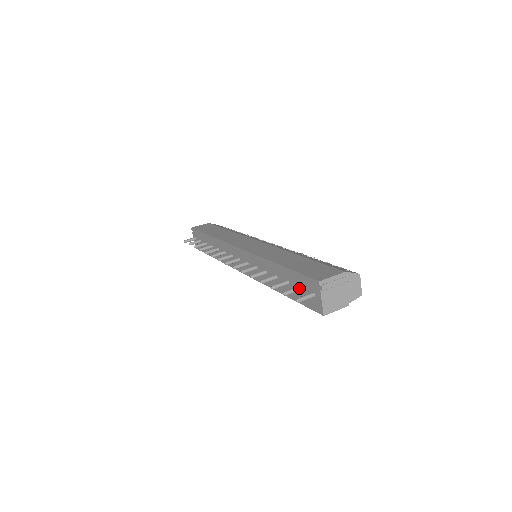
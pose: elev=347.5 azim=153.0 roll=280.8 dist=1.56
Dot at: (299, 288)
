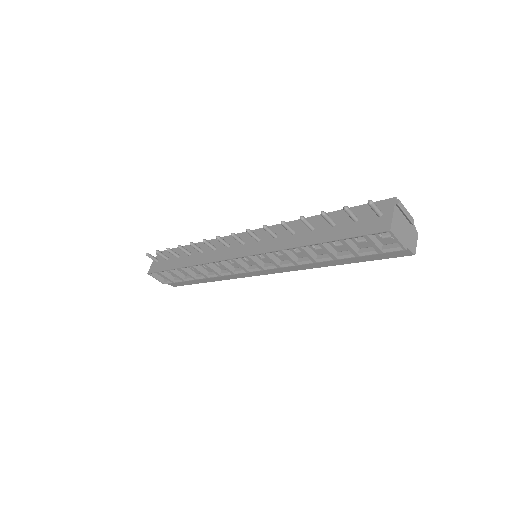
Dot at: (357, 217)
